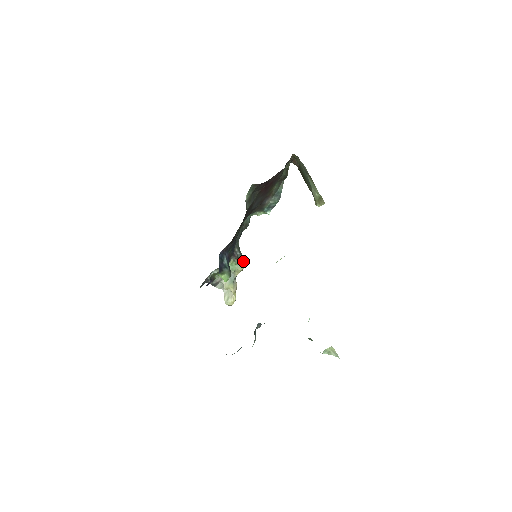
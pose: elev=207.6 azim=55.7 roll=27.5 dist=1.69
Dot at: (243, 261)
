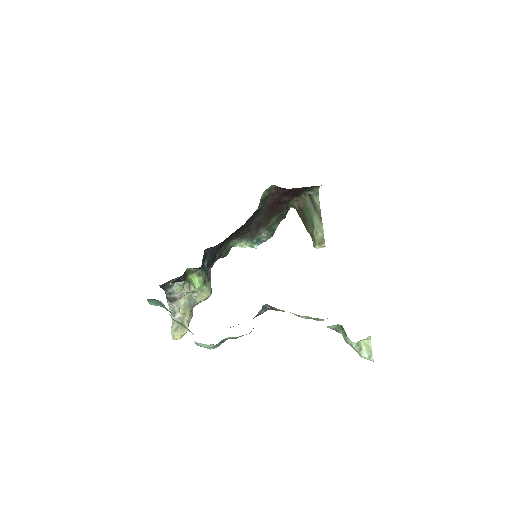
Dot at: (211, 288)
